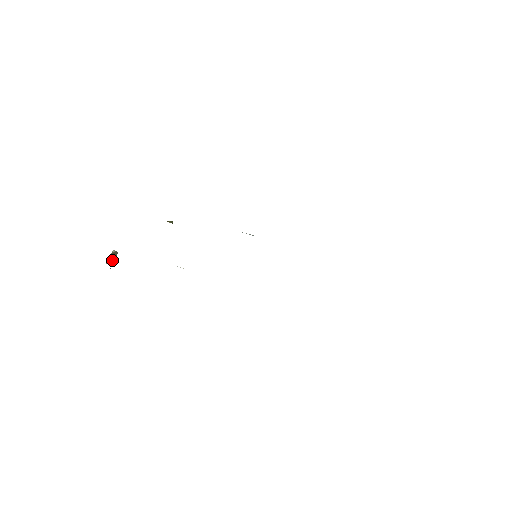
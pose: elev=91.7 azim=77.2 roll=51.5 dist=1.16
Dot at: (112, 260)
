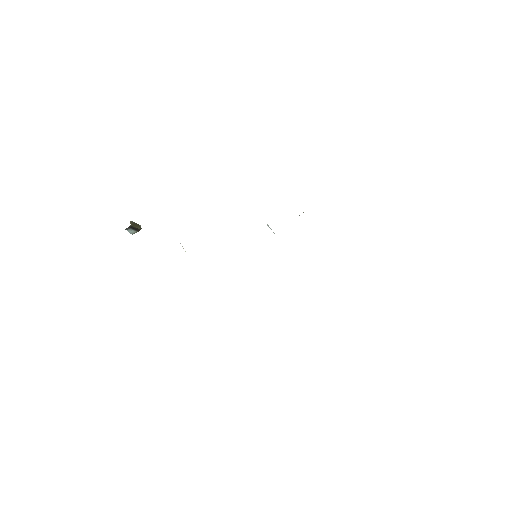
Dot at: (134, 225)
